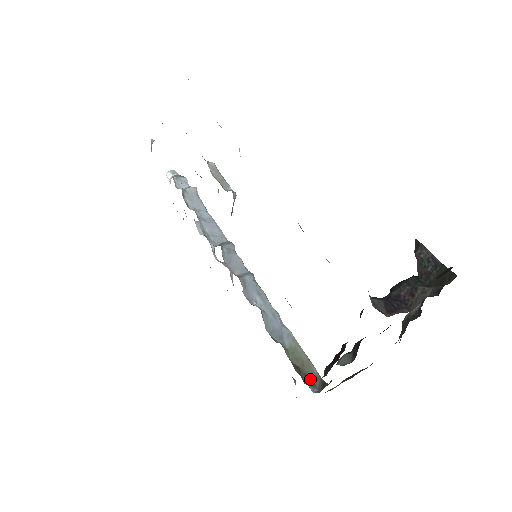
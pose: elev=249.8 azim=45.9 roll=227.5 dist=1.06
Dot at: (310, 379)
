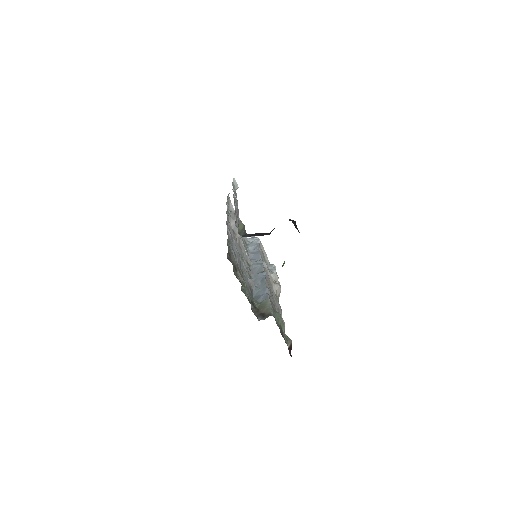
Dot at: (263, 315)
